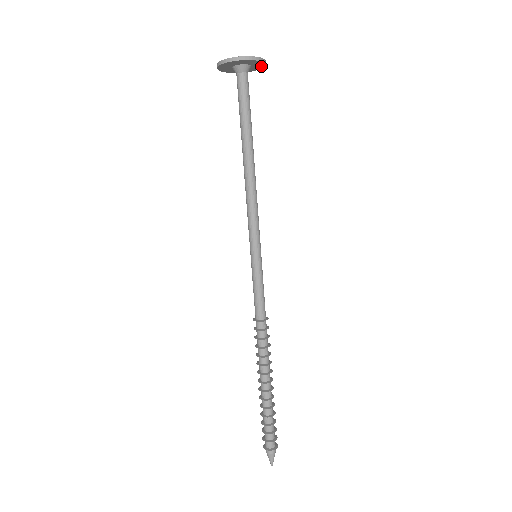
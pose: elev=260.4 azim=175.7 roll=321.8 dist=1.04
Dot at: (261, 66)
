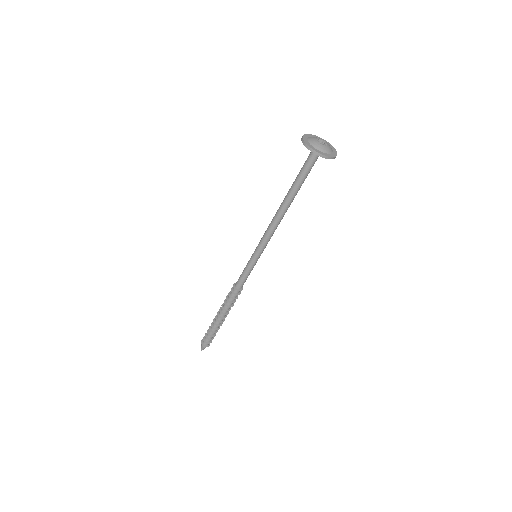
Dot at: occluded
